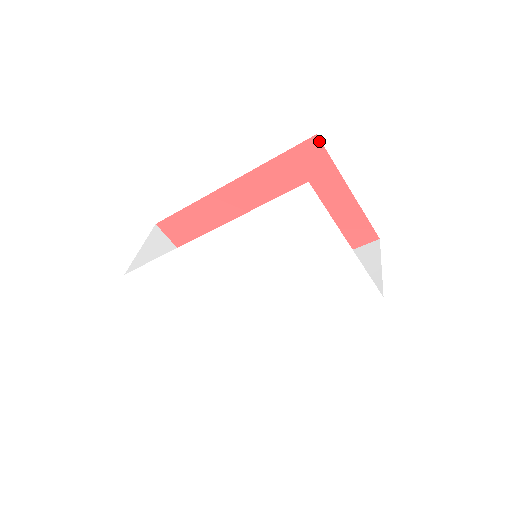
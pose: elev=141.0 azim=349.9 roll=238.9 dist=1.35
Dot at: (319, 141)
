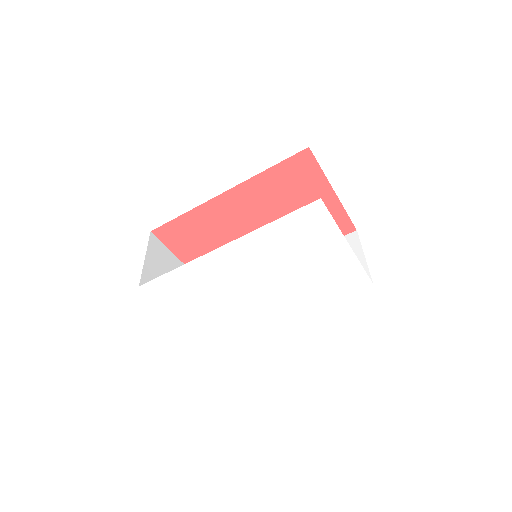
Dot at: (310, 152)
